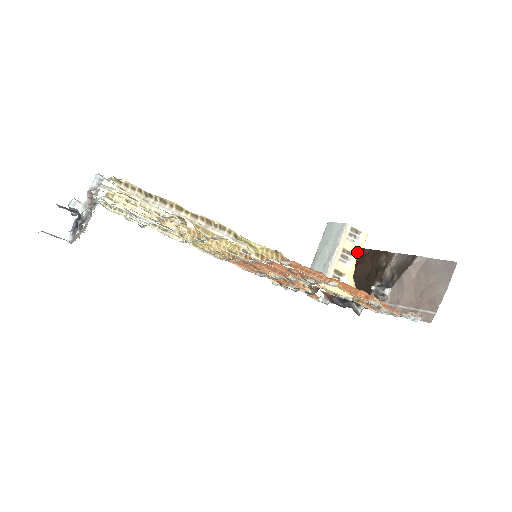
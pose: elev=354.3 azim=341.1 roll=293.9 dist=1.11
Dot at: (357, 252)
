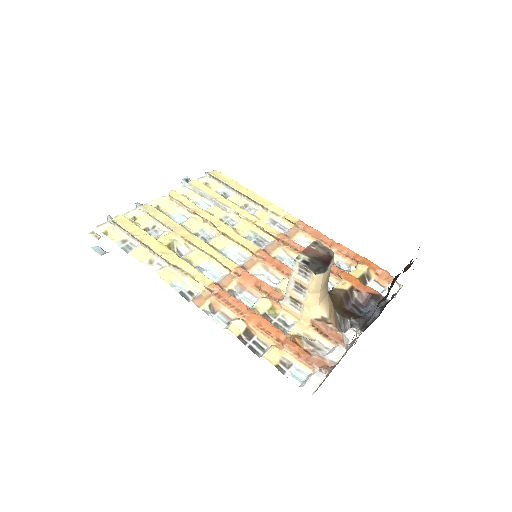
Dot at: (309, 288)
